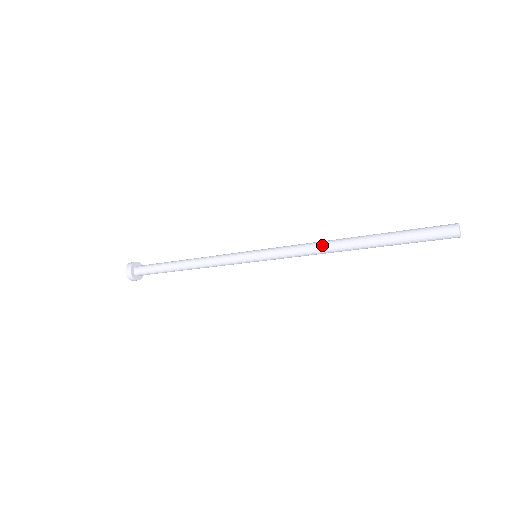
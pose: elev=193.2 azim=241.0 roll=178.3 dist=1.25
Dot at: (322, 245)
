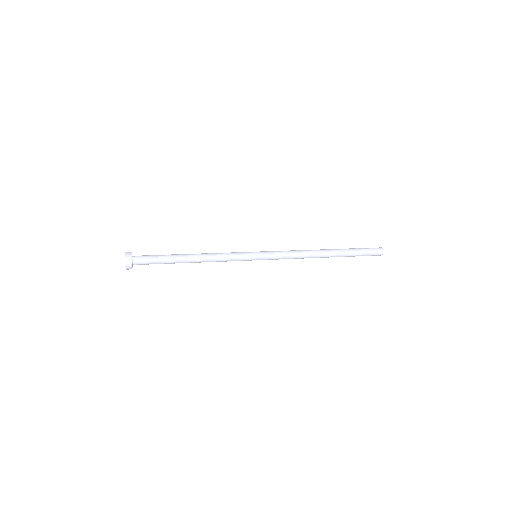
Dot at: (308, 251)
